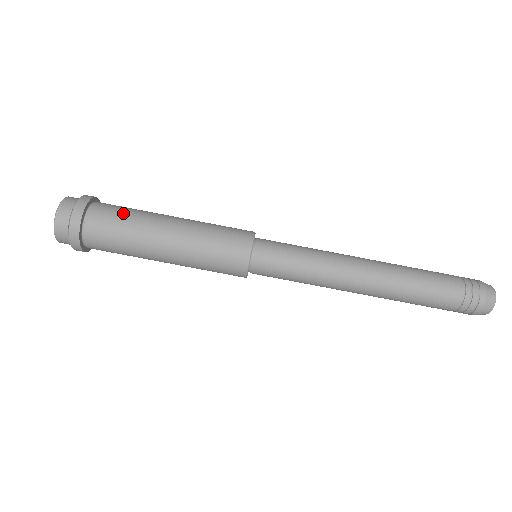
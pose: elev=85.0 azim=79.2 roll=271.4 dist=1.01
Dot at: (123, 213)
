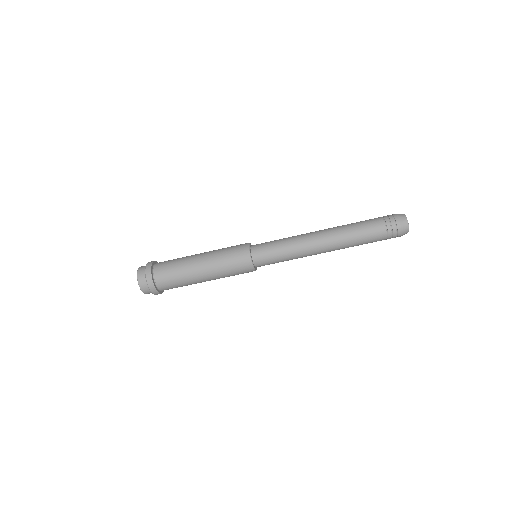
Dot at: (173, 273)
